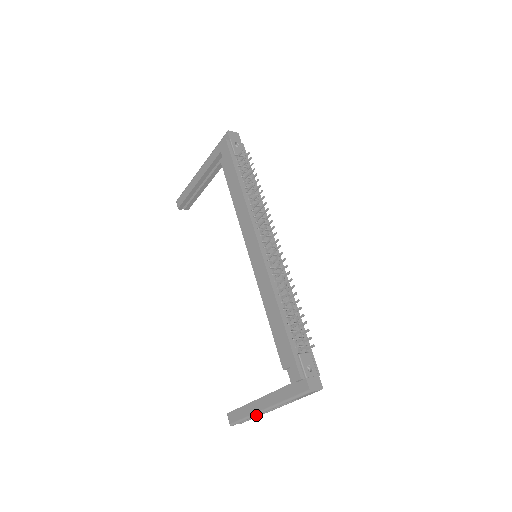
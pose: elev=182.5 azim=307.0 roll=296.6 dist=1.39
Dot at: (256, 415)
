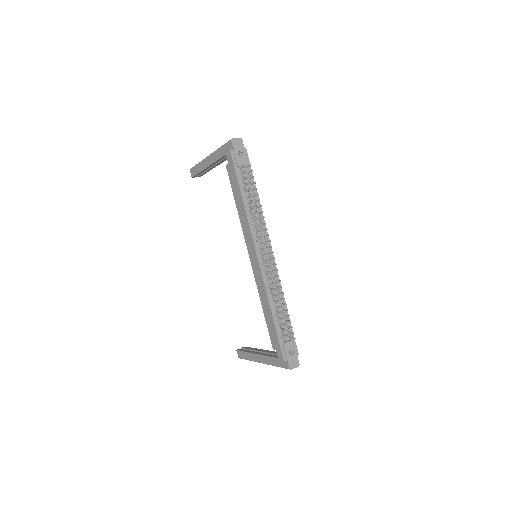
Dot at: occluded
